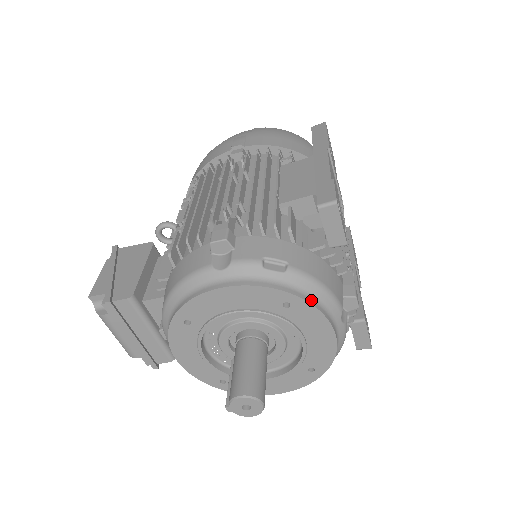
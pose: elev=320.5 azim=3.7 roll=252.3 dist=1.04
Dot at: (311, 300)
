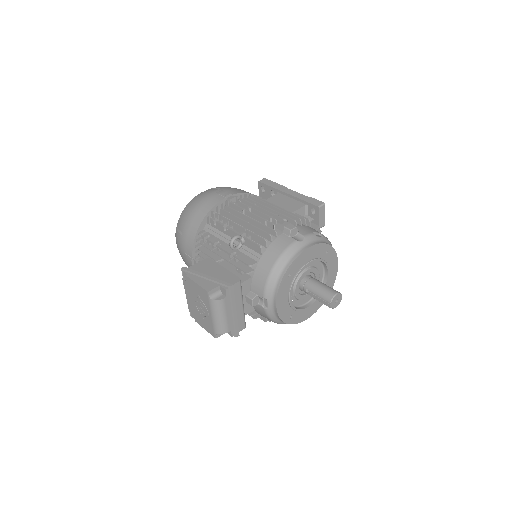
Dot at: (333, 248)
